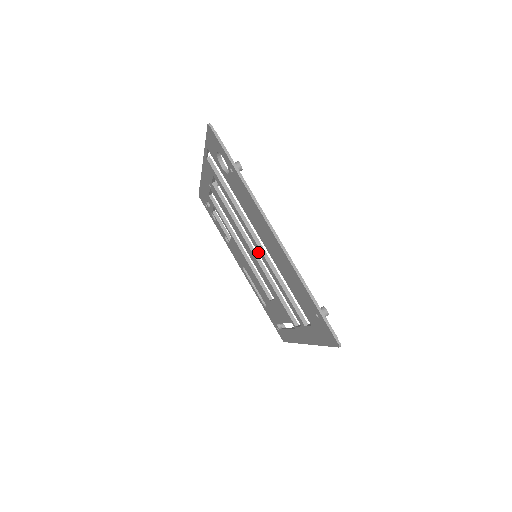
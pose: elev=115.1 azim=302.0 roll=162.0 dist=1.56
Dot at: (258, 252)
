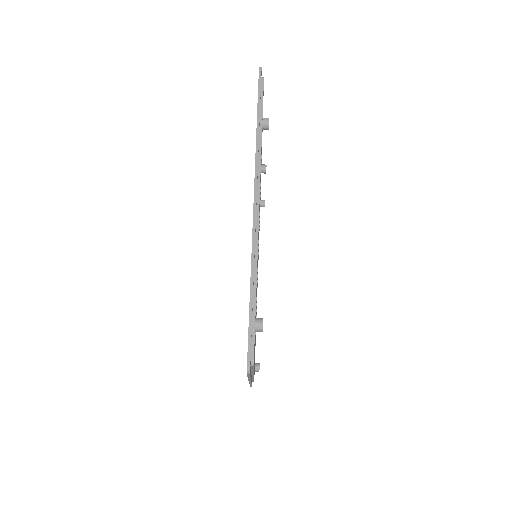
Dot at: occluded
